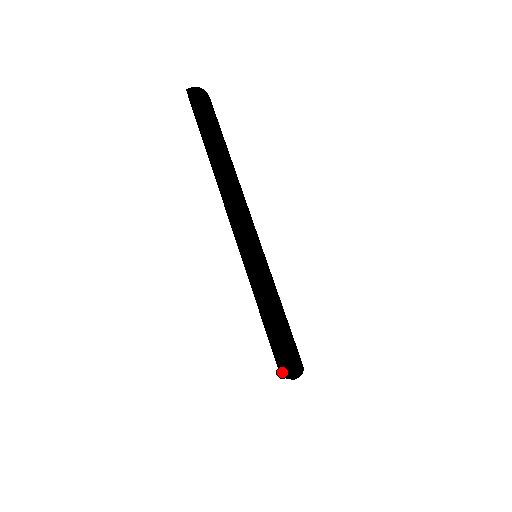
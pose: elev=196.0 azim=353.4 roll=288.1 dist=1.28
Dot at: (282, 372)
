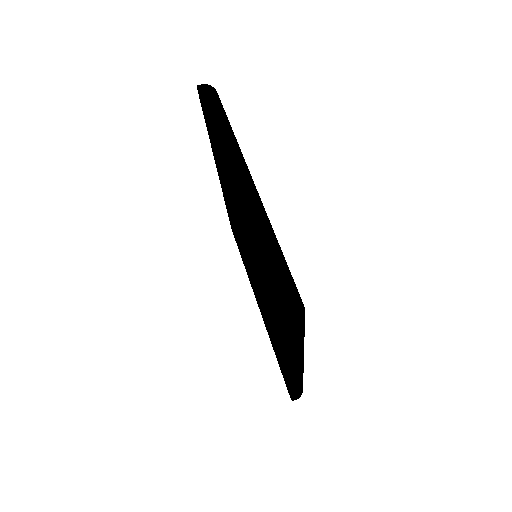
Dot at: (287, 320)
